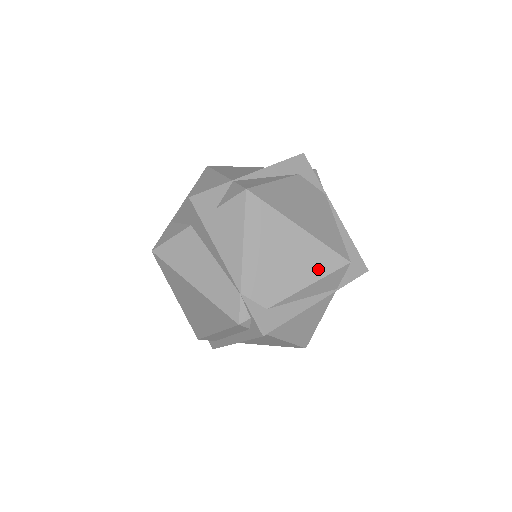
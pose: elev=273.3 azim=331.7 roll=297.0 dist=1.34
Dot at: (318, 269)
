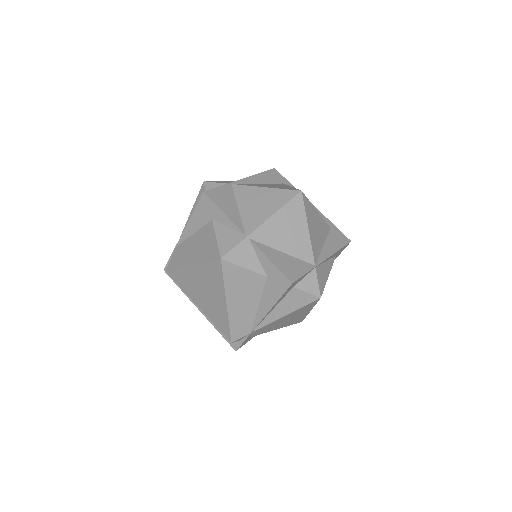
Dot at: (290, 324)
